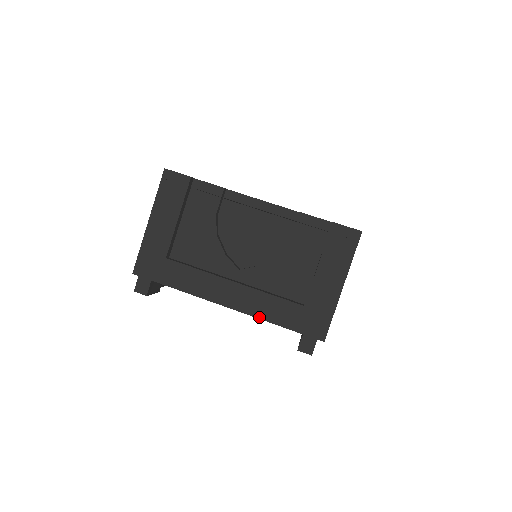
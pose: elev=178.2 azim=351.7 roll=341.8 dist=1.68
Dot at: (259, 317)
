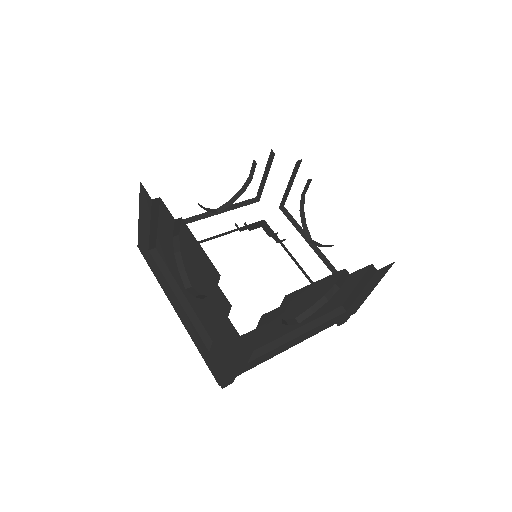
Dot at: occluded
